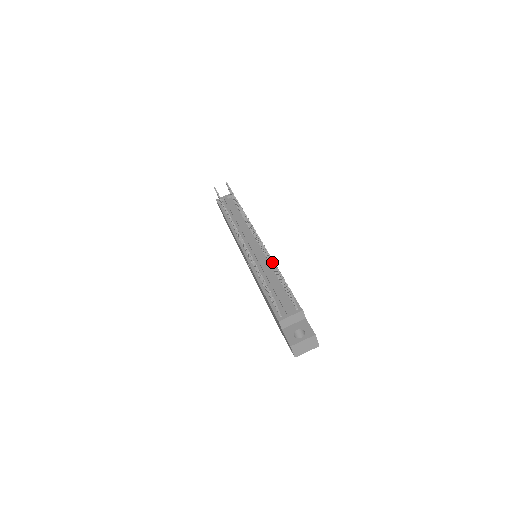
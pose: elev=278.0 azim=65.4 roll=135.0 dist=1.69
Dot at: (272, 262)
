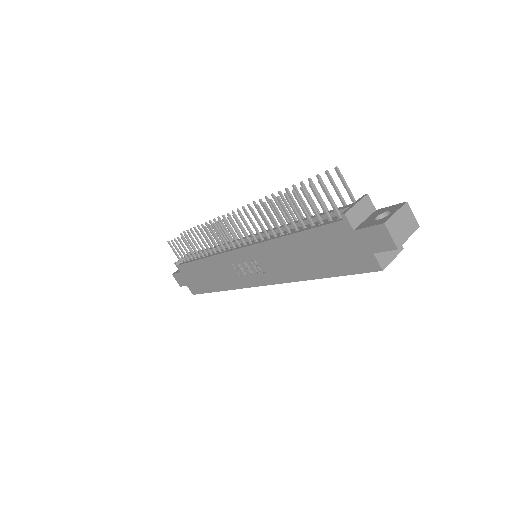
Dot at: (289, 194)
